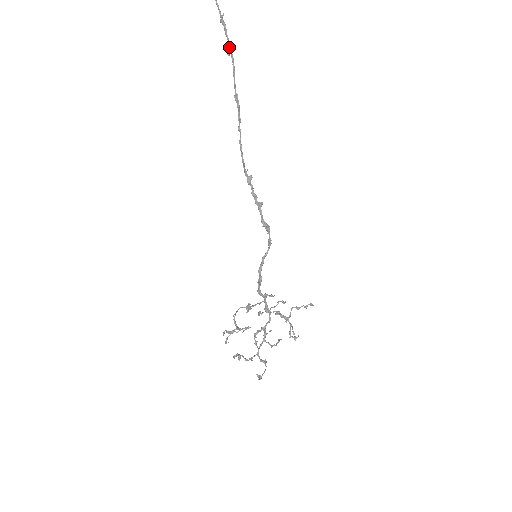
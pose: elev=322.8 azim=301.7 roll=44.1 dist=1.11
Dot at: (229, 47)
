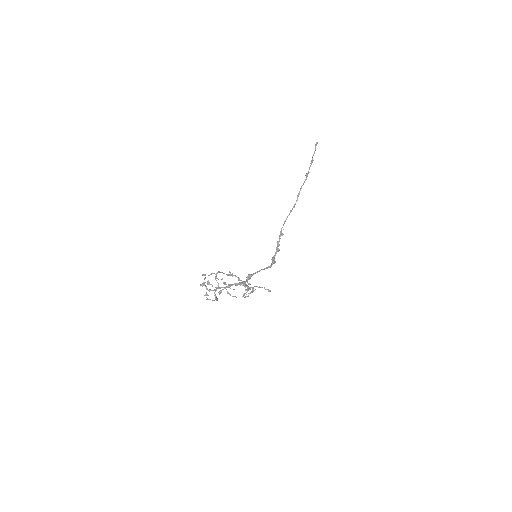
Dot at: (308, 172)
